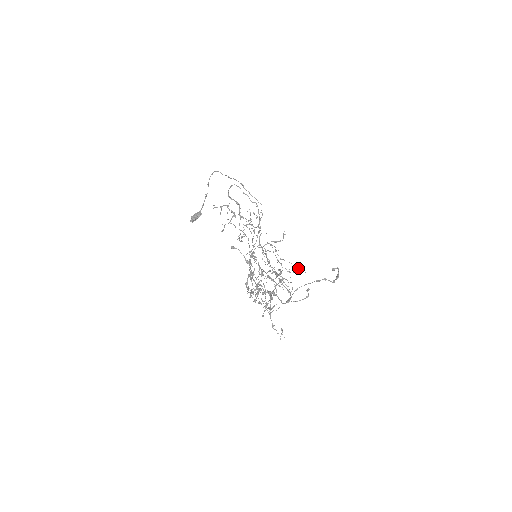
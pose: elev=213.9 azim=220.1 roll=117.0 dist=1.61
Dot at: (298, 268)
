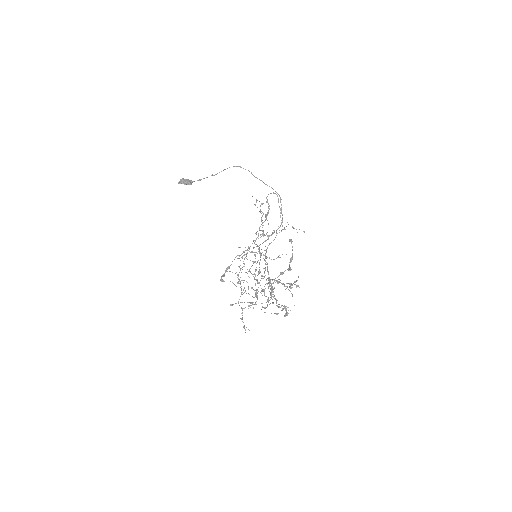
Dot at: occluded
